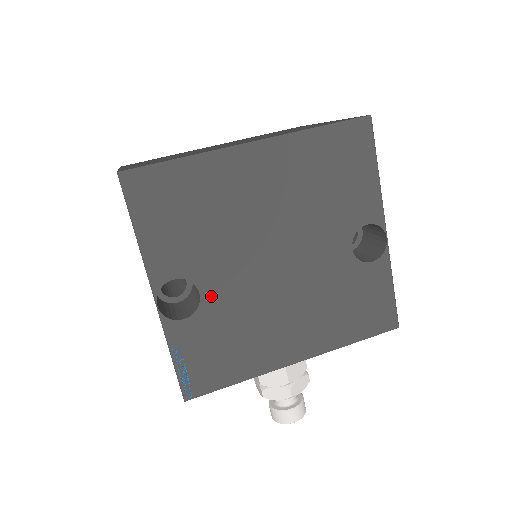
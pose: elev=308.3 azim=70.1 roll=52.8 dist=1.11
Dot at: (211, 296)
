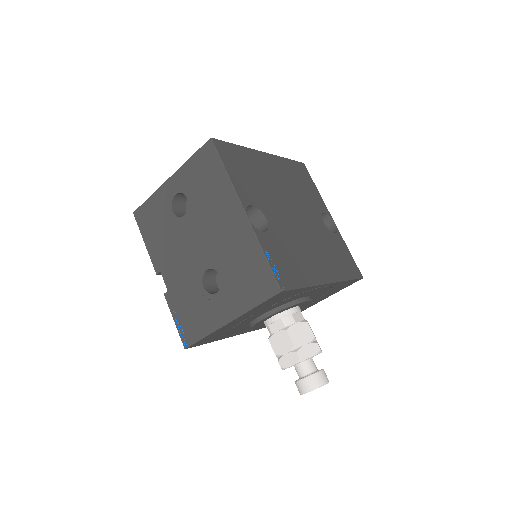
Dot at: (272, 223)
